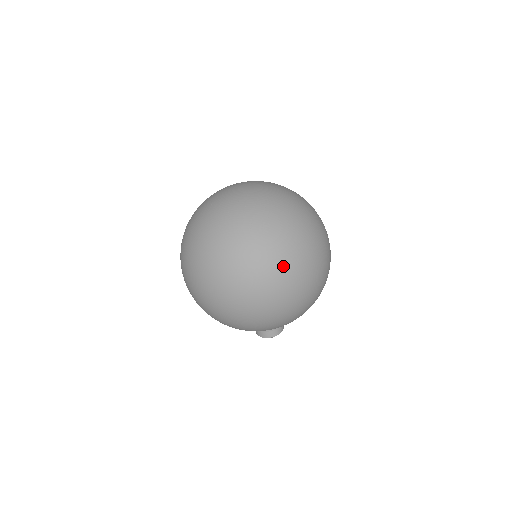
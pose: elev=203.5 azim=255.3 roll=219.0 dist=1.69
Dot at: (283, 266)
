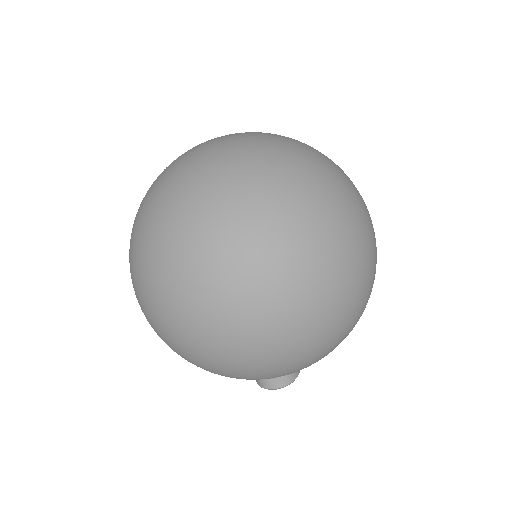
Dot at: (180, 281)
